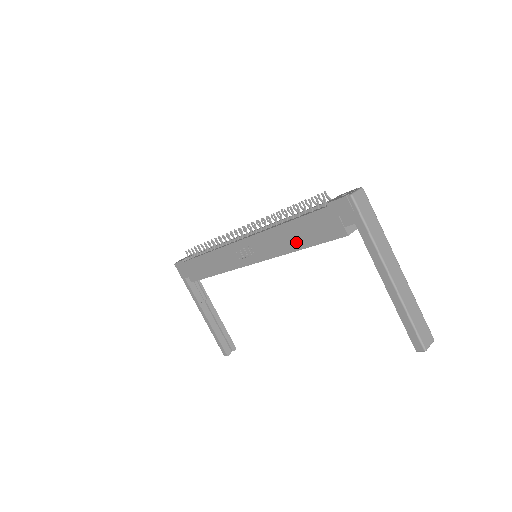
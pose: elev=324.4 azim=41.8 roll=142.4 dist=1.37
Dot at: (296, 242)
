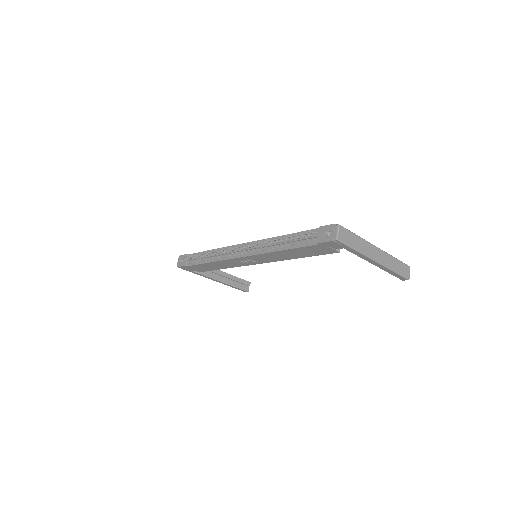
Dot at: (295, 256)
